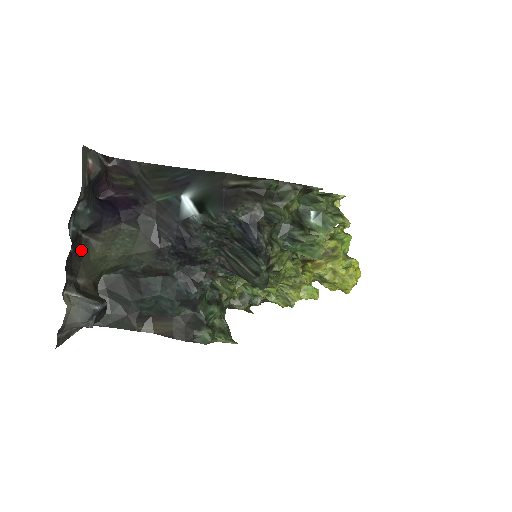
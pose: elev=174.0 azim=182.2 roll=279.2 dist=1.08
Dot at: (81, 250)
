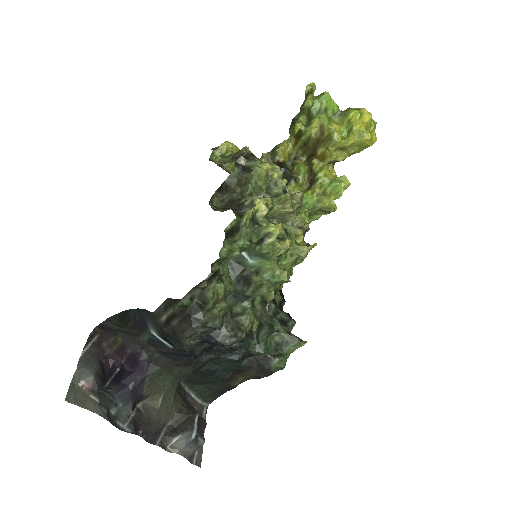
Dot at: (147, 416)
